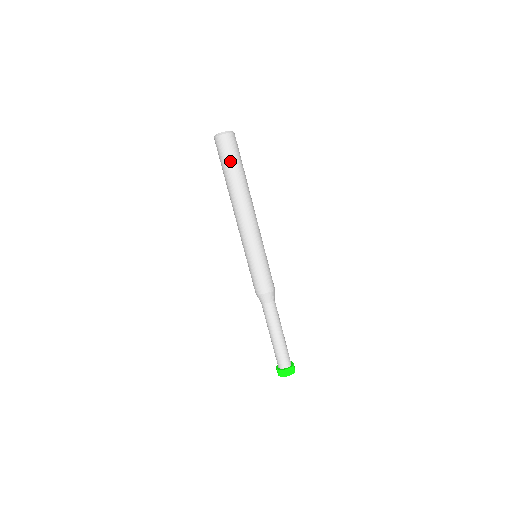
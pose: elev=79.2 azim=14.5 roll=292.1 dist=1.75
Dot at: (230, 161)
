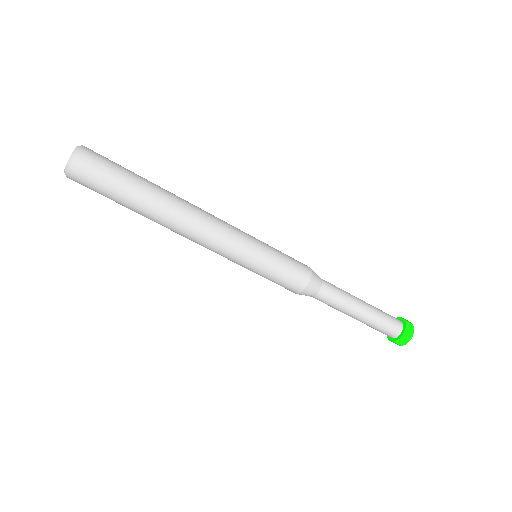
Dot at: (109, 198)
